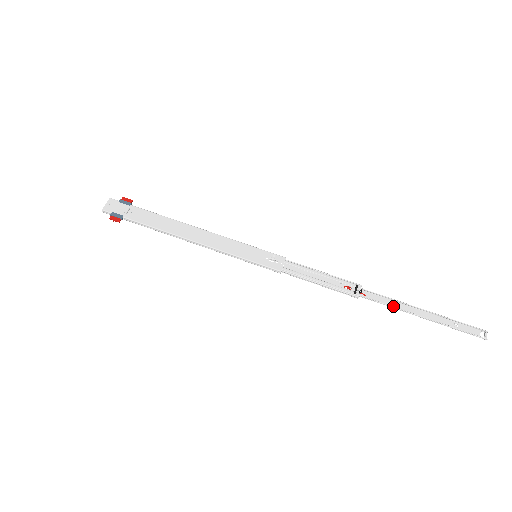
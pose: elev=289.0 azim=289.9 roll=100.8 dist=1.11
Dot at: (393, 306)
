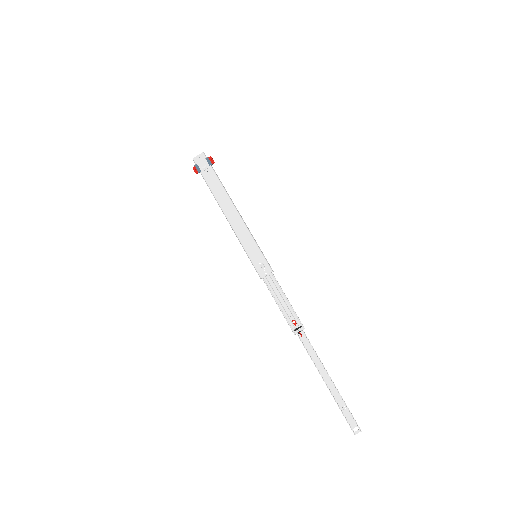
Dot at: (313, 359)
